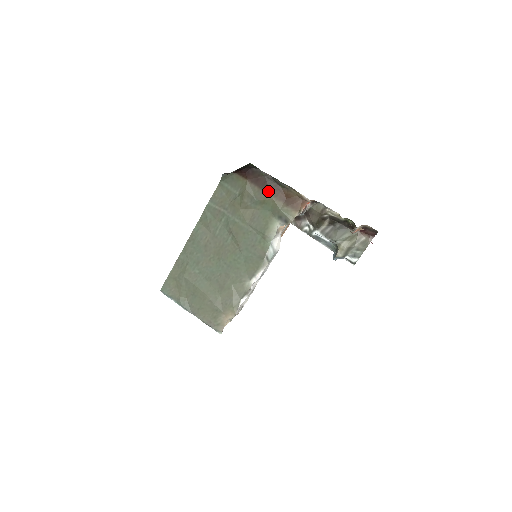
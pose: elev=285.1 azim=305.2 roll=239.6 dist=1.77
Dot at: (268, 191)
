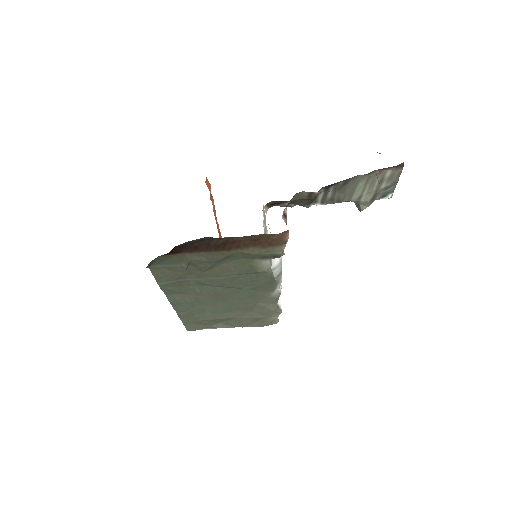
Dot at: (222, 249)
